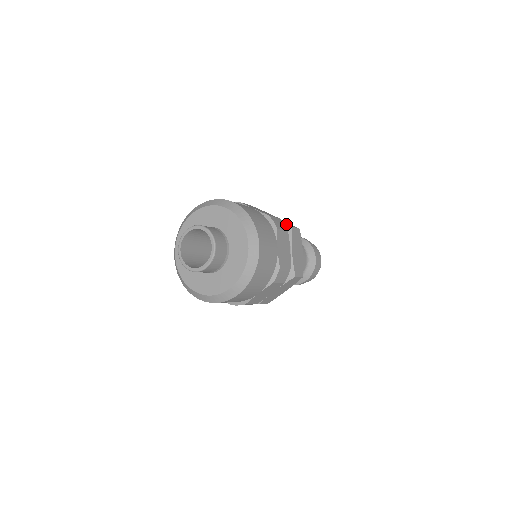
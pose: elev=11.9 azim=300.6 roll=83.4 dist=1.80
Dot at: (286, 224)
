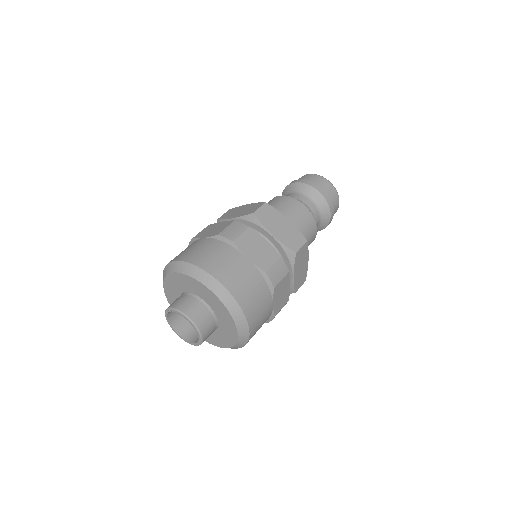
Dot at: (290, 249)
